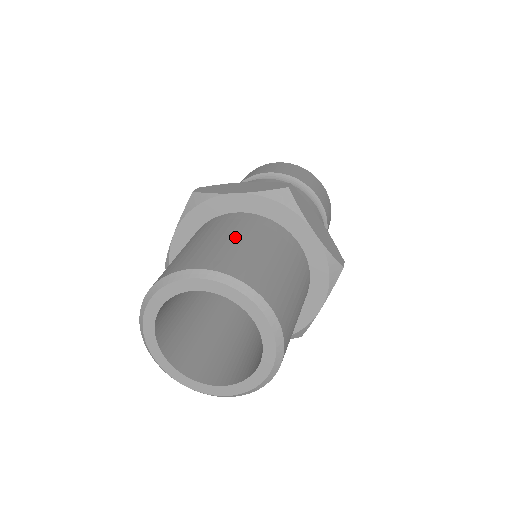
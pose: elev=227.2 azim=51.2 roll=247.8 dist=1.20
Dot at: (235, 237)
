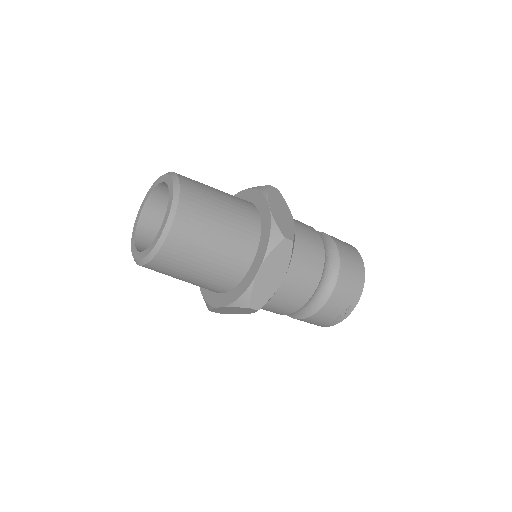
Dot at: occluded
